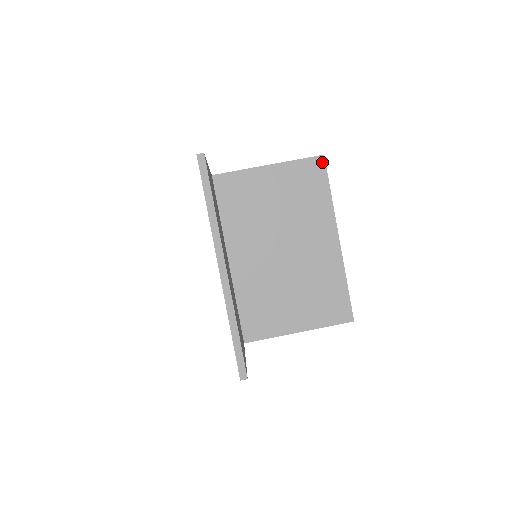
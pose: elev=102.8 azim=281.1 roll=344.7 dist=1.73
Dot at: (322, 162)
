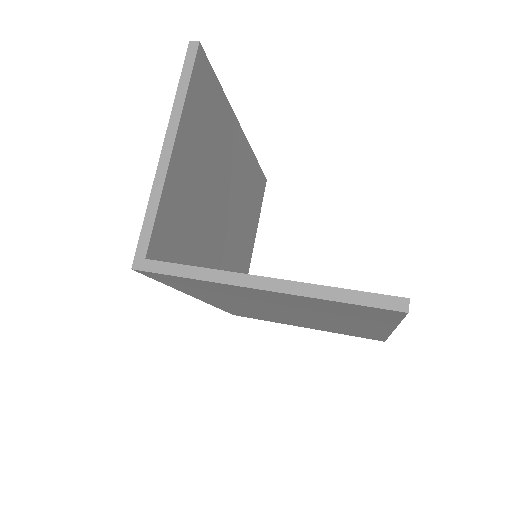
Dot at: occluded
